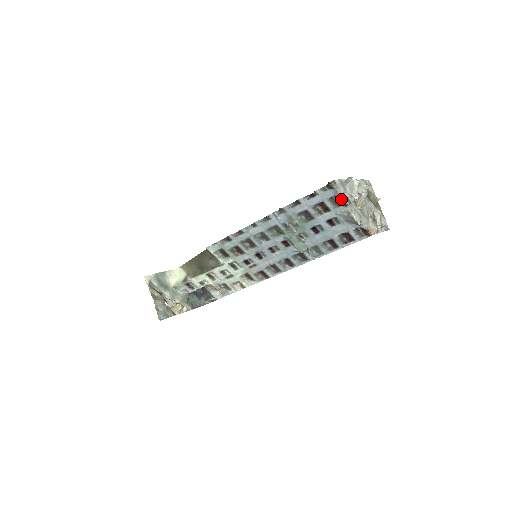
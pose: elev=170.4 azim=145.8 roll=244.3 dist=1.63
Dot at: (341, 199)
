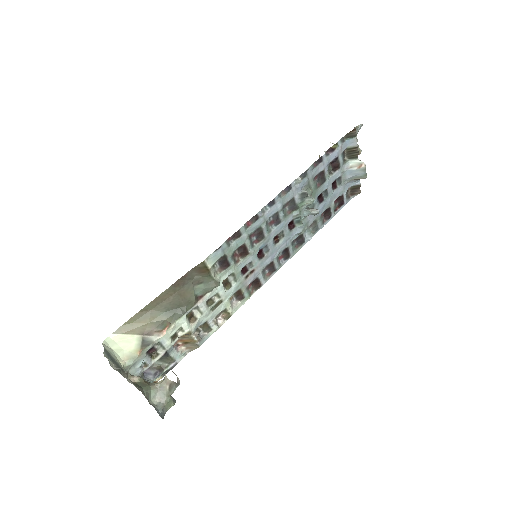
Dot at: (356, 149)
